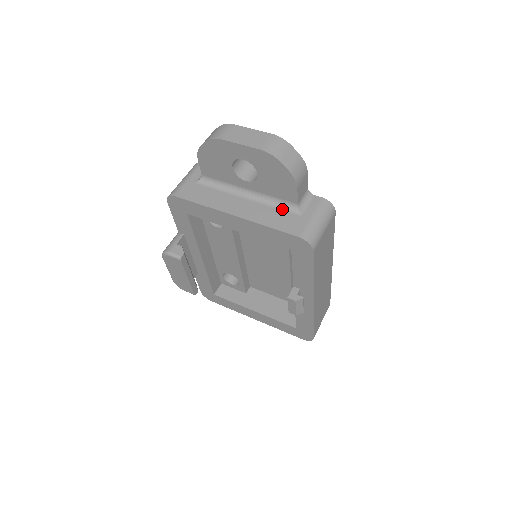
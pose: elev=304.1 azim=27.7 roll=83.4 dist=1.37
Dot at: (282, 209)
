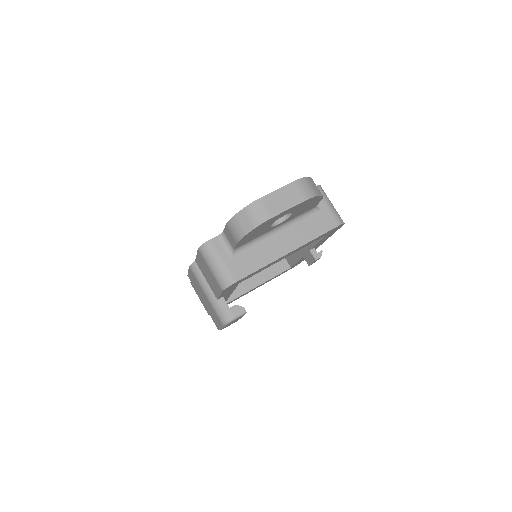
Dot at: (307, 218)
